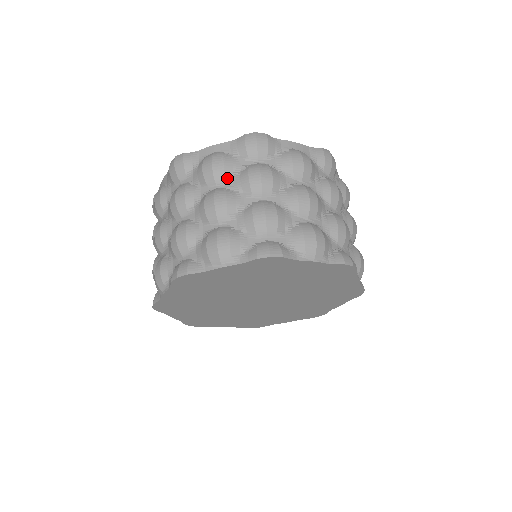
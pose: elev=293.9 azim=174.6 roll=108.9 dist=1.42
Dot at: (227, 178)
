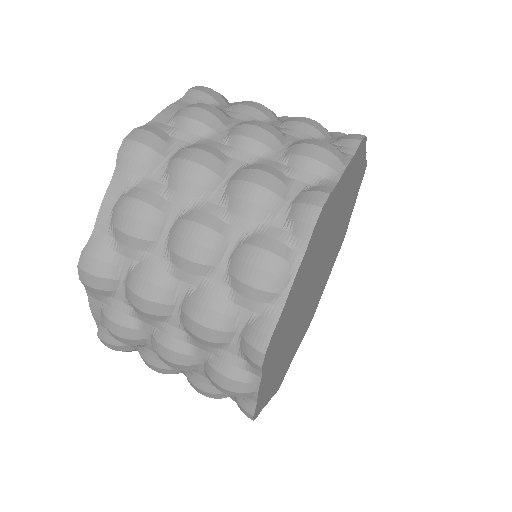
Dot at: (165, 209)
